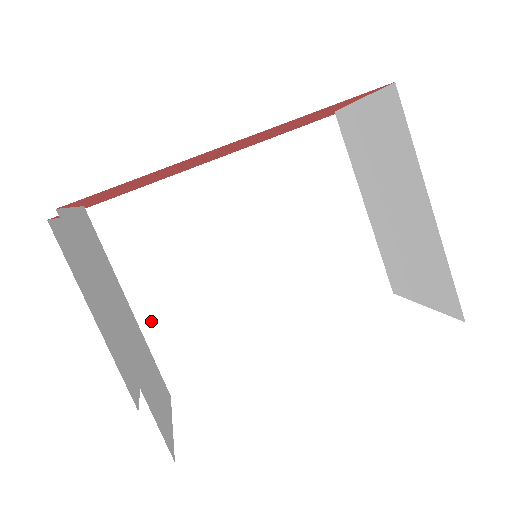
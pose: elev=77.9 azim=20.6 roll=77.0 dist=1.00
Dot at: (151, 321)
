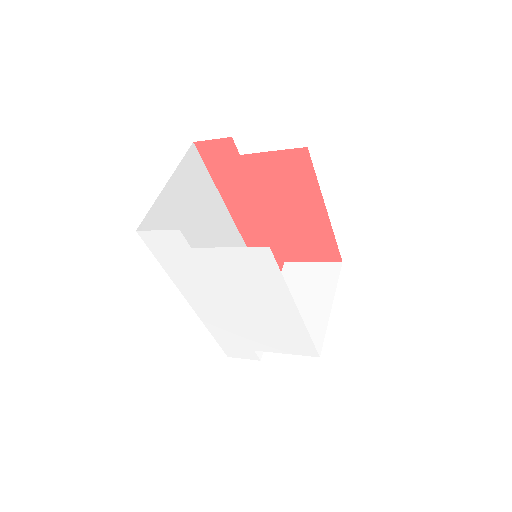
Dot at: (168, 220)
